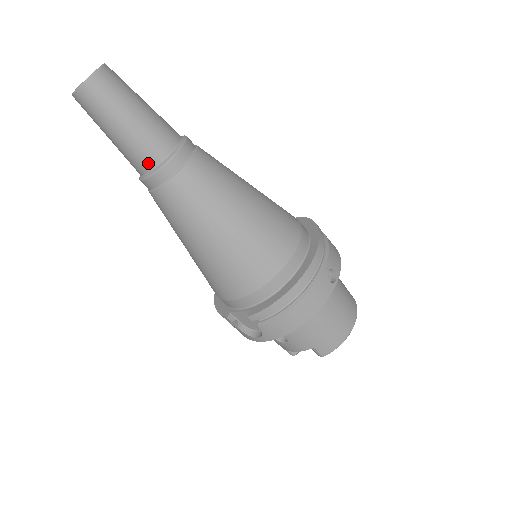
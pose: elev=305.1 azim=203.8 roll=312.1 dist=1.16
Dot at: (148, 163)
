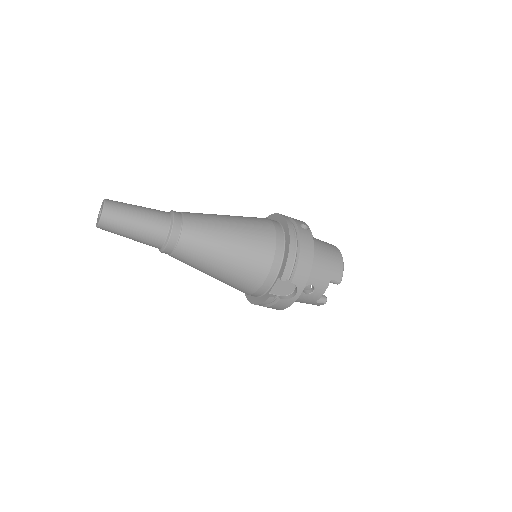
Dot at: (163, 233)
